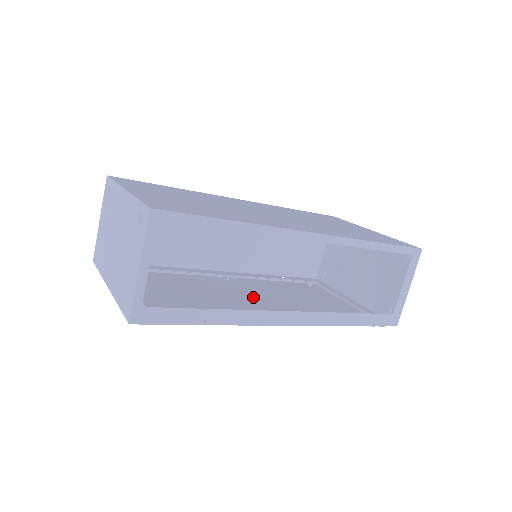
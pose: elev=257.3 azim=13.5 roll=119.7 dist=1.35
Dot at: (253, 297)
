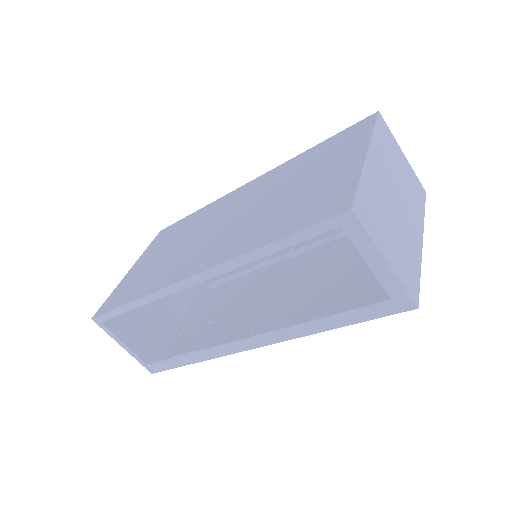
Dot at: (285, 290)
